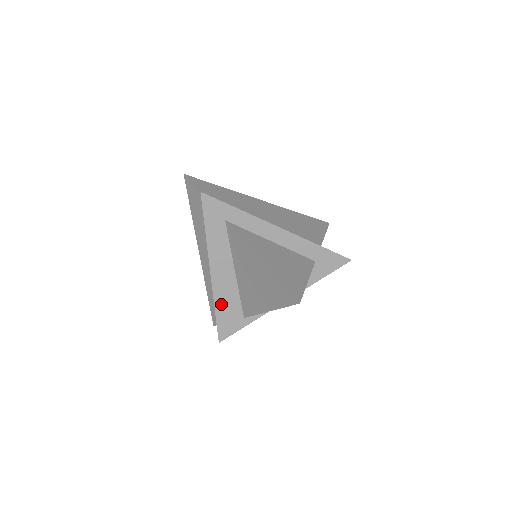
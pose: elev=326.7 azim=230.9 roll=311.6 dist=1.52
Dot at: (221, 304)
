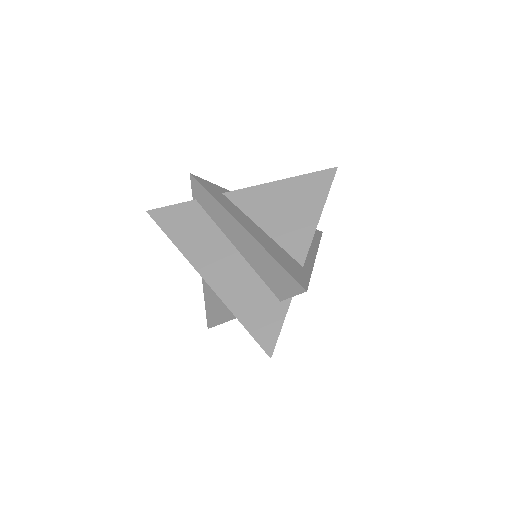
Dot at: (274, 253)
